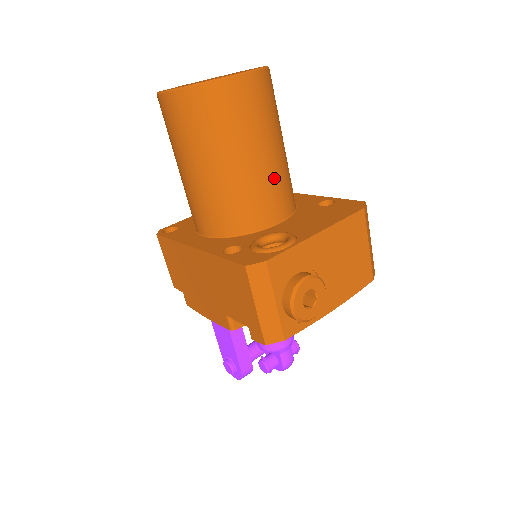
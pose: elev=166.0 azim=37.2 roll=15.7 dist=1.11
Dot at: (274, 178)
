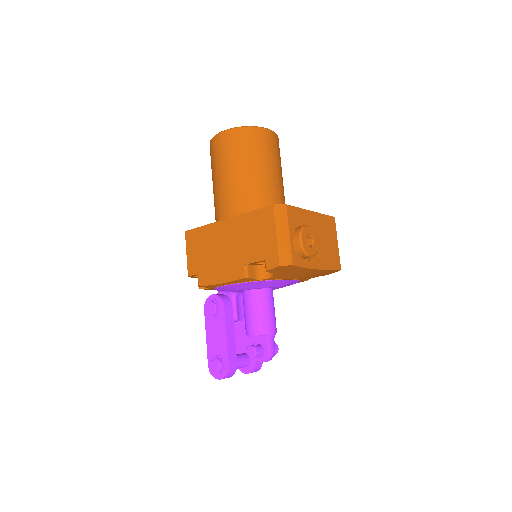
Dot at: (280, 192)
